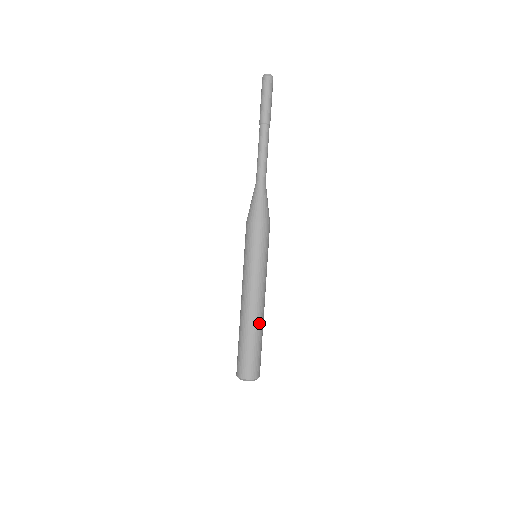
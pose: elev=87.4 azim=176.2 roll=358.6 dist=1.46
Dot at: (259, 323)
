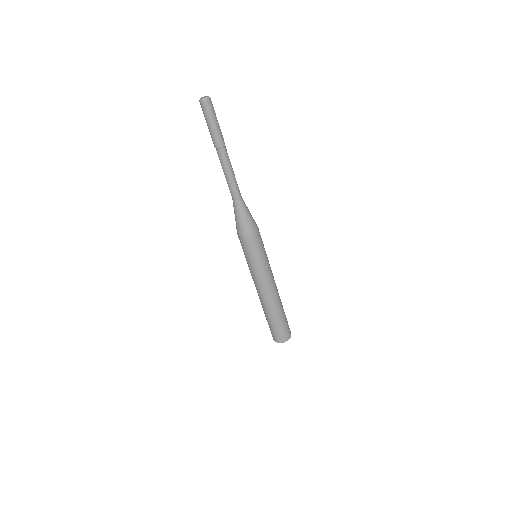
Dot at: (279, 302)
